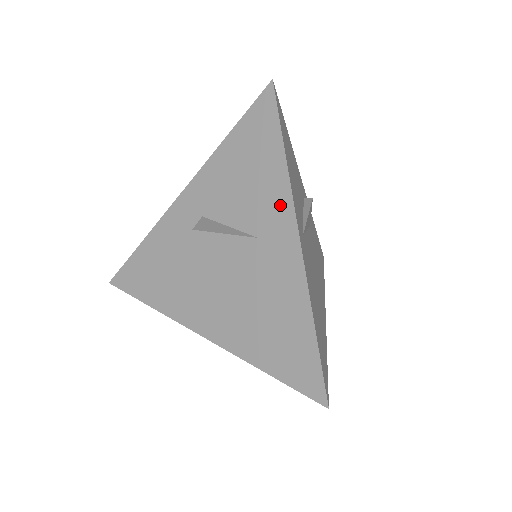
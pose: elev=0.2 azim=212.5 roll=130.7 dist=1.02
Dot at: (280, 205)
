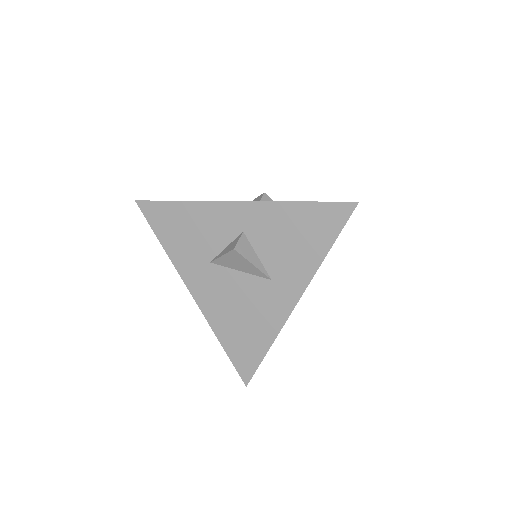
Dot at: (300, 277)
